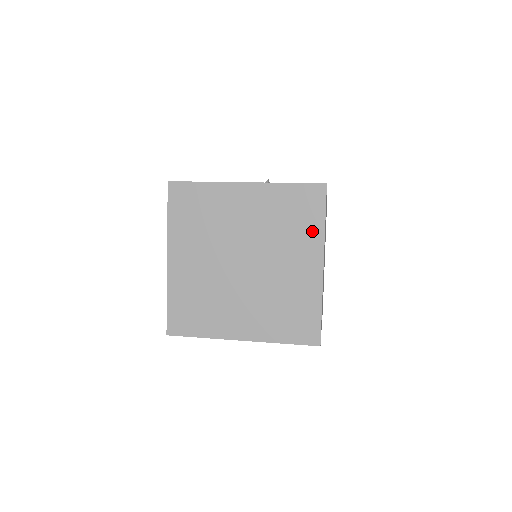
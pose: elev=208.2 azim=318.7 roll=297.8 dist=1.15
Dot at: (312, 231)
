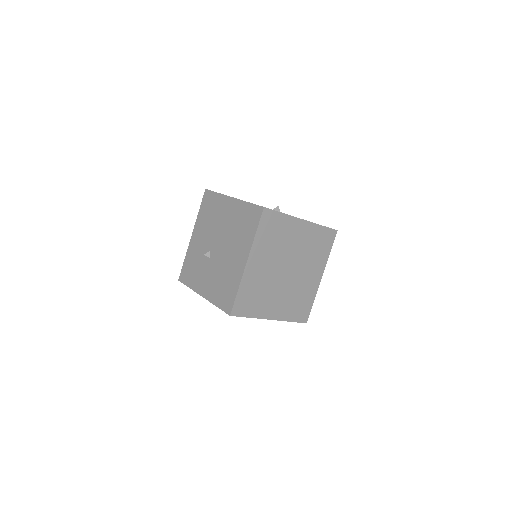
Dot at: (324, 256)
